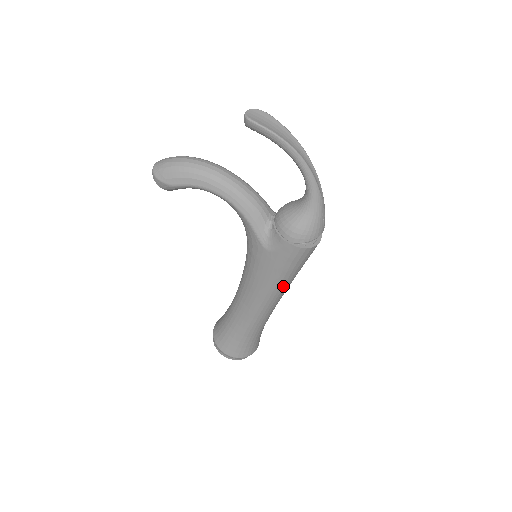
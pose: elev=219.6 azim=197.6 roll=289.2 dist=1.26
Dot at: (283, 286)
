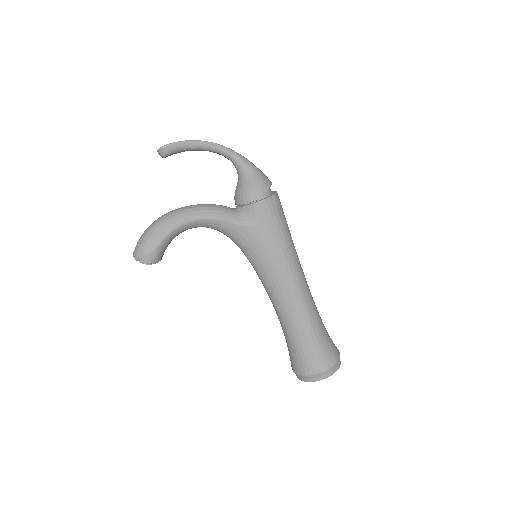
Dot at: (292, 249)
